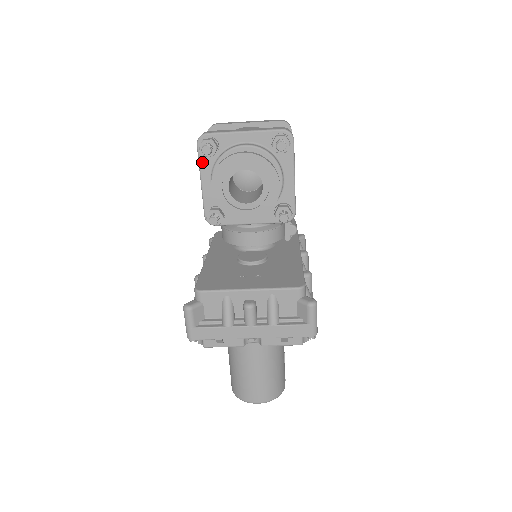
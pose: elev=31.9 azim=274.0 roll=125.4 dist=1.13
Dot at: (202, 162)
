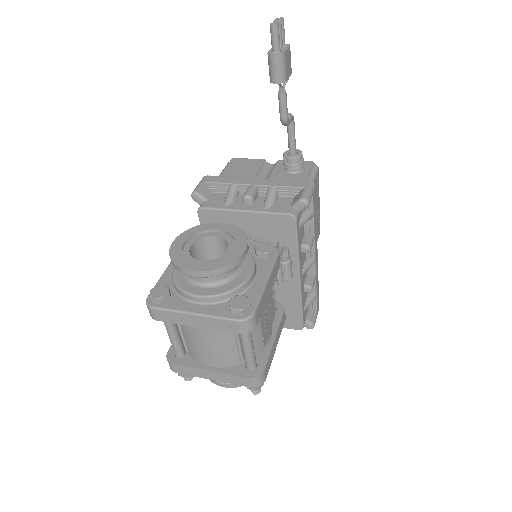
Dot at: occluded
